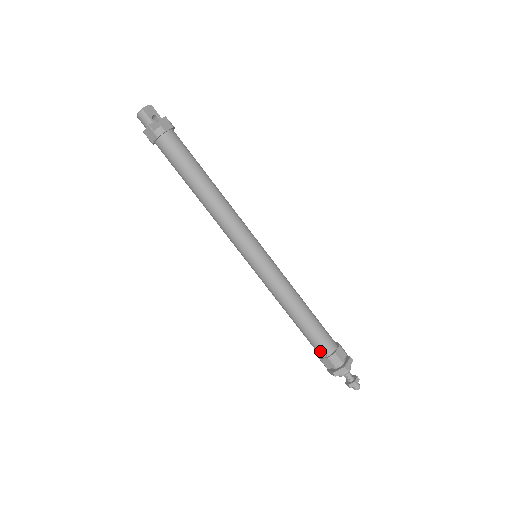
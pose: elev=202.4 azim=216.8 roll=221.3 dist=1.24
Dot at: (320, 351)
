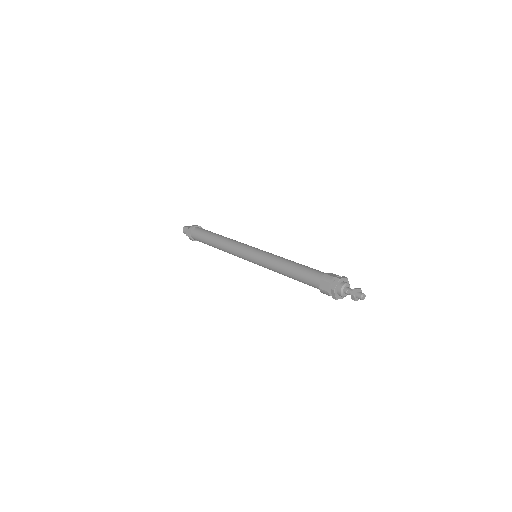
Dot at: (315, 281)
